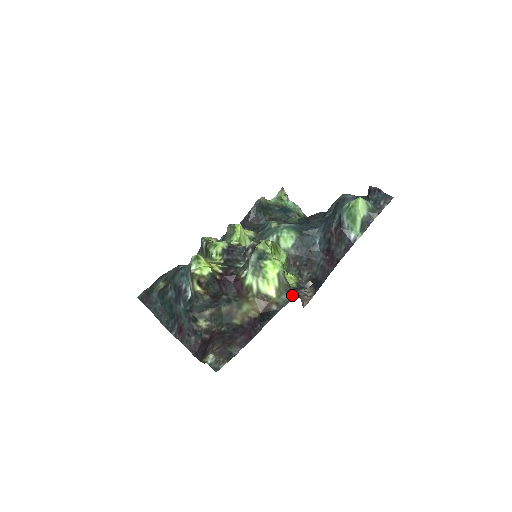
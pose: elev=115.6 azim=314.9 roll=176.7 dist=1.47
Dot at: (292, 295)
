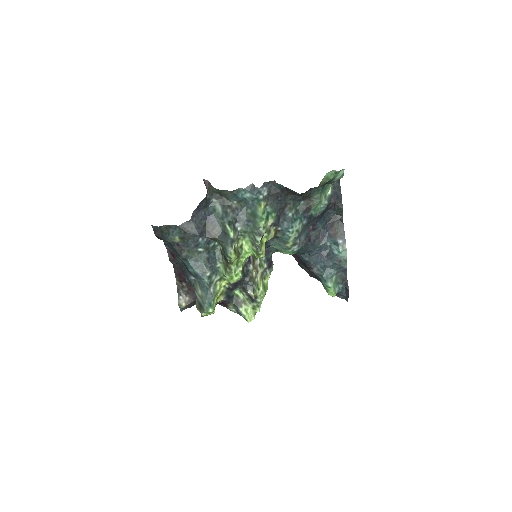
Dot at: occluded
